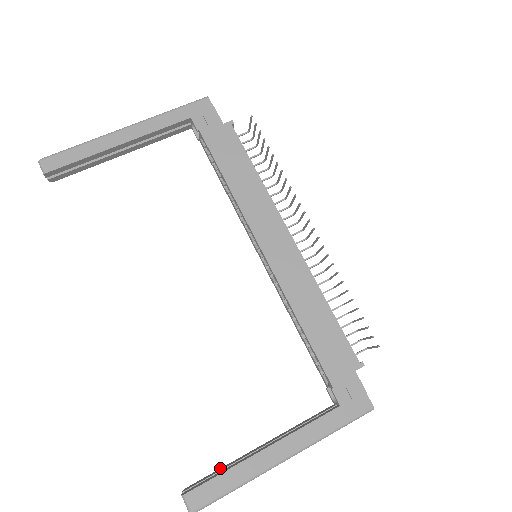
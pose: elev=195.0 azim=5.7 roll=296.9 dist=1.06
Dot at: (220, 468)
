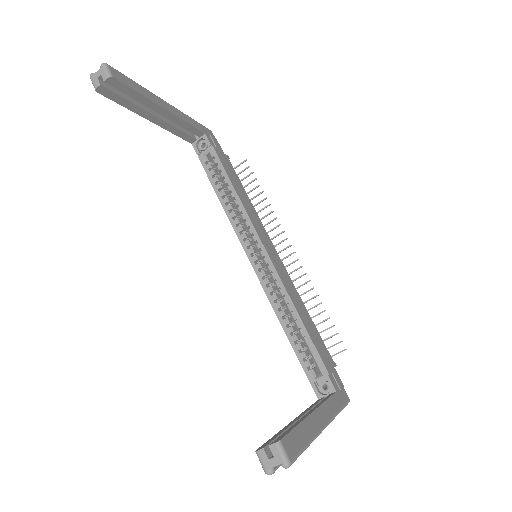
Dot at: (274, 435)
